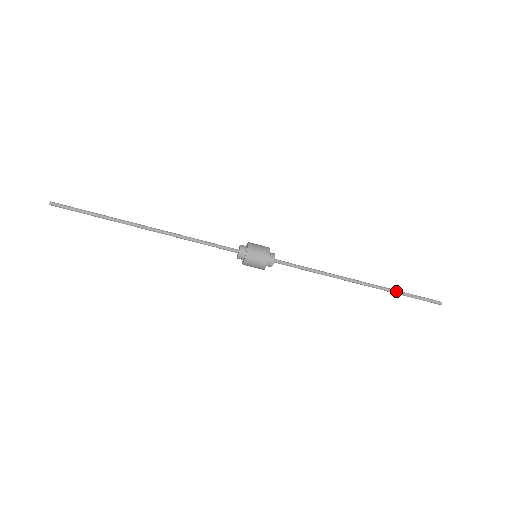
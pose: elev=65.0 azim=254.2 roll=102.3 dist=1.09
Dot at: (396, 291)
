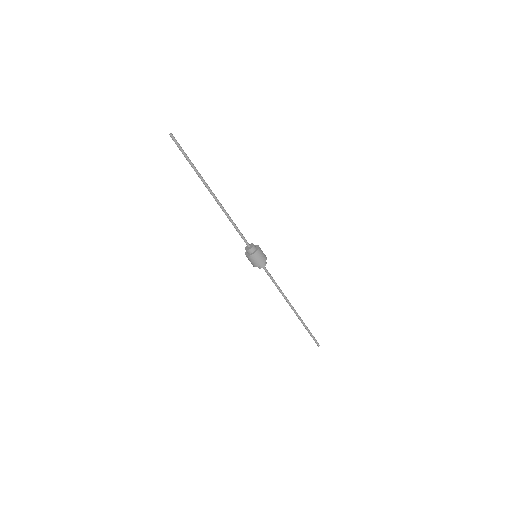
Dot at: (305, 325)
